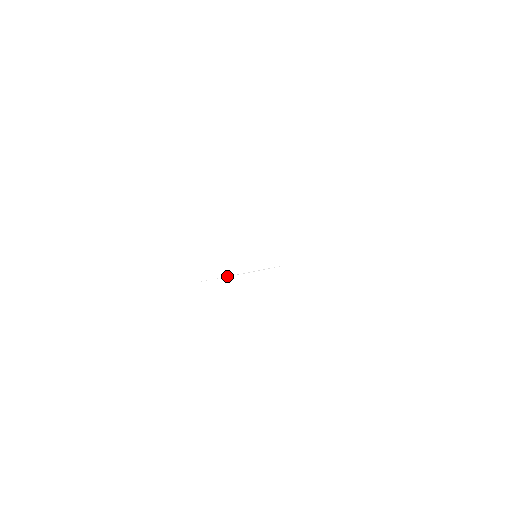
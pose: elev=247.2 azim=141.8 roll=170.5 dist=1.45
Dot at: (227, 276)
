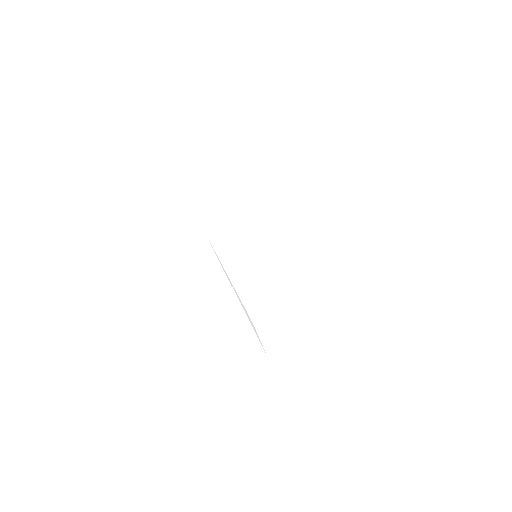
Dot at: occluded
